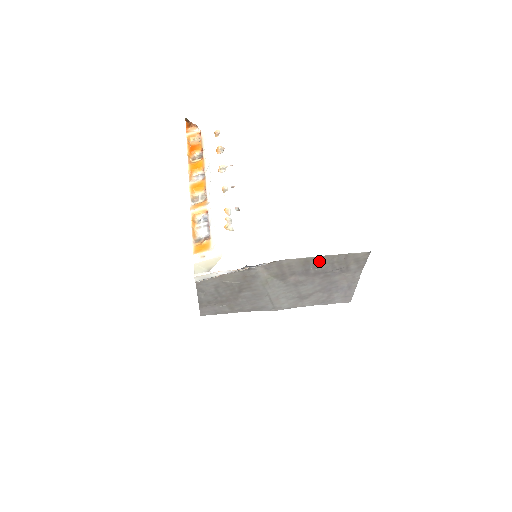
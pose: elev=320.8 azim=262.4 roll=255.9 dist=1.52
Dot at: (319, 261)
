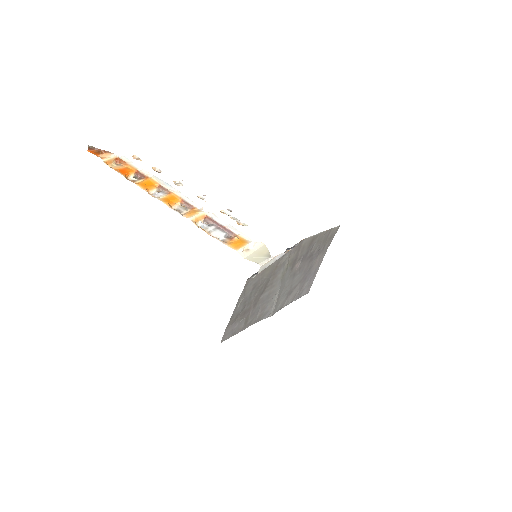
Dot at: (317, 240)
